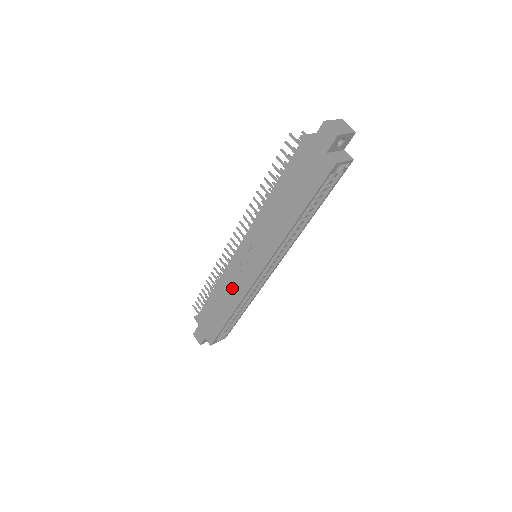
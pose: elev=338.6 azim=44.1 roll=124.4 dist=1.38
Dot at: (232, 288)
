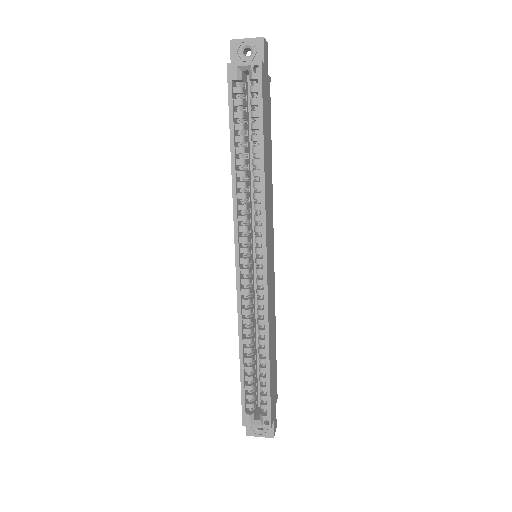
Dot at: occluded
